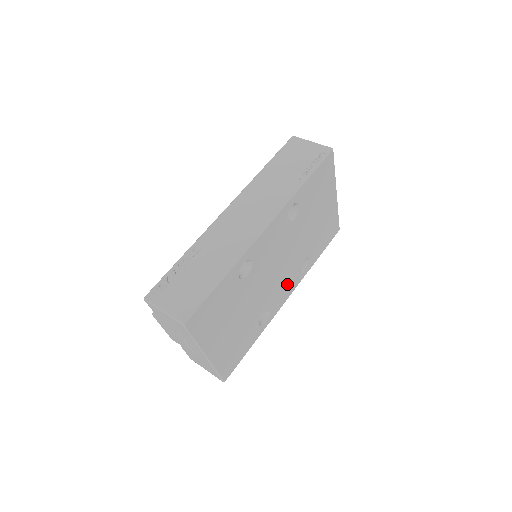
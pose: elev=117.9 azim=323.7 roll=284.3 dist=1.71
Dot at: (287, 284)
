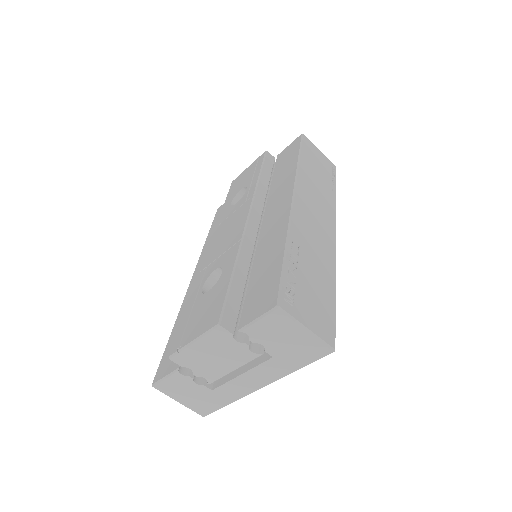
Dot at: occluded
